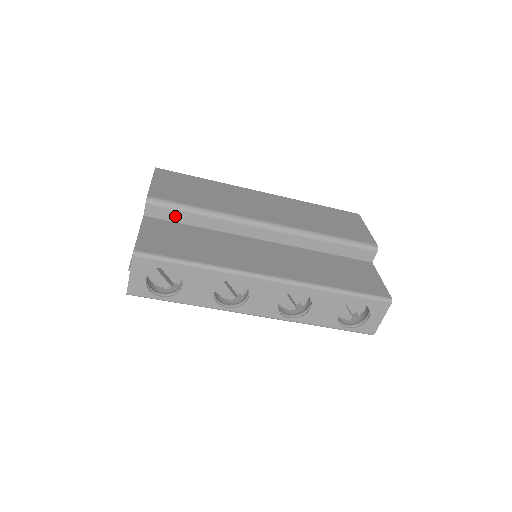
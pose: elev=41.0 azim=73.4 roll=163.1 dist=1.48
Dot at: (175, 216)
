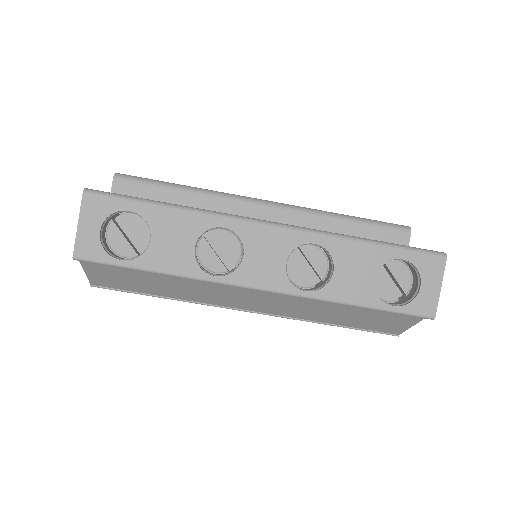
Dot at: (149, 194)
